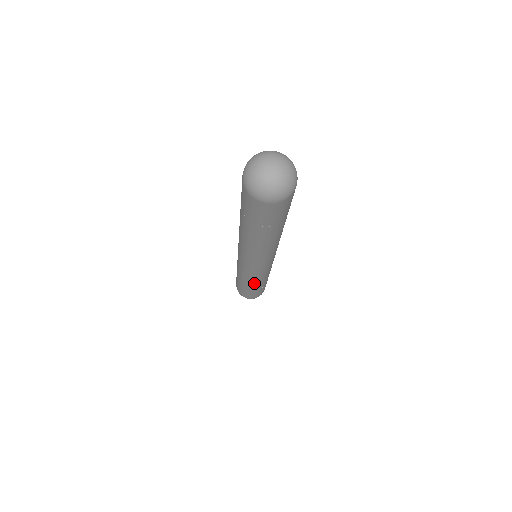
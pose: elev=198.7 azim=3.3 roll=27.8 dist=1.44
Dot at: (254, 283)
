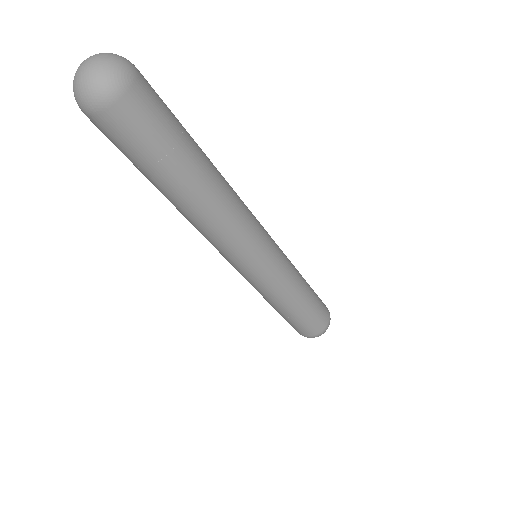
Dot at: (266, 298)
